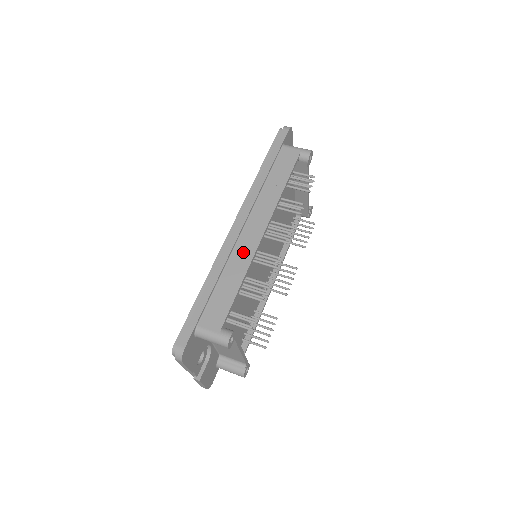
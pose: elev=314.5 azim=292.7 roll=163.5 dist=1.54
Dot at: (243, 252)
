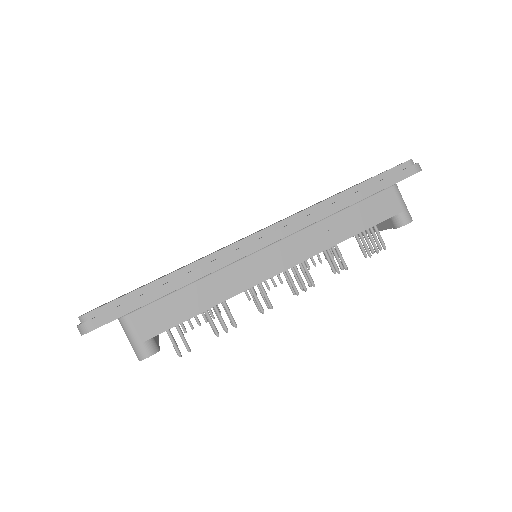
Dot at: (243, 274)
